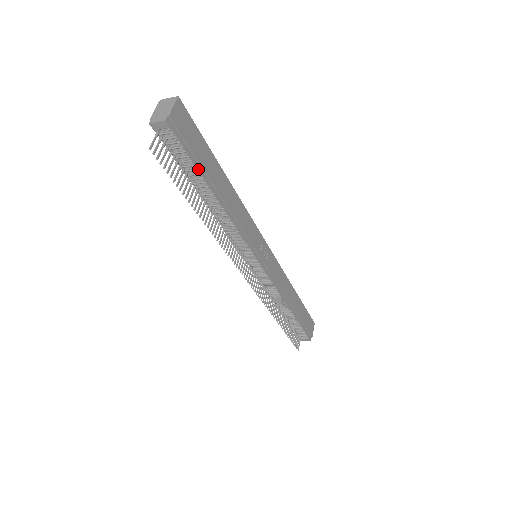
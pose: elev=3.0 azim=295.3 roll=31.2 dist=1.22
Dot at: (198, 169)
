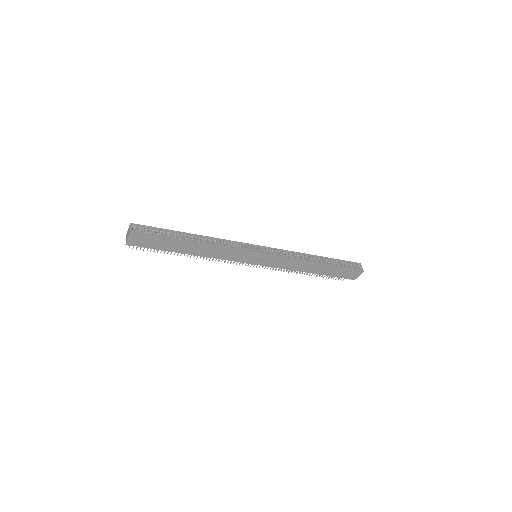
Dot at: (163, 250)
